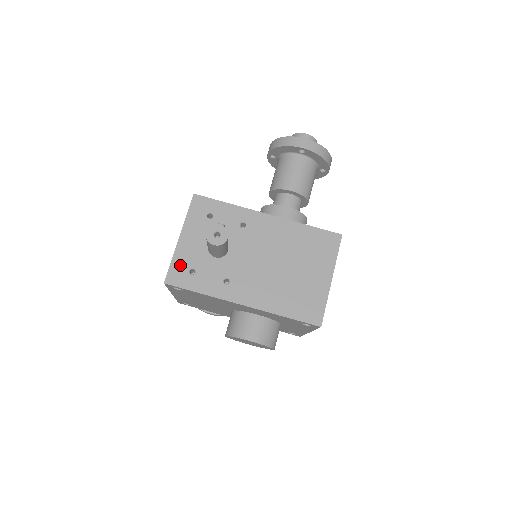
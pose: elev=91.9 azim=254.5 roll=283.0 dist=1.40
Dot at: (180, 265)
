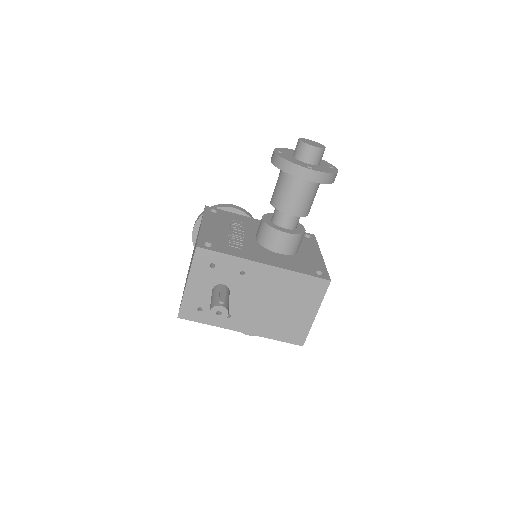
Dot at: (189, 305)
